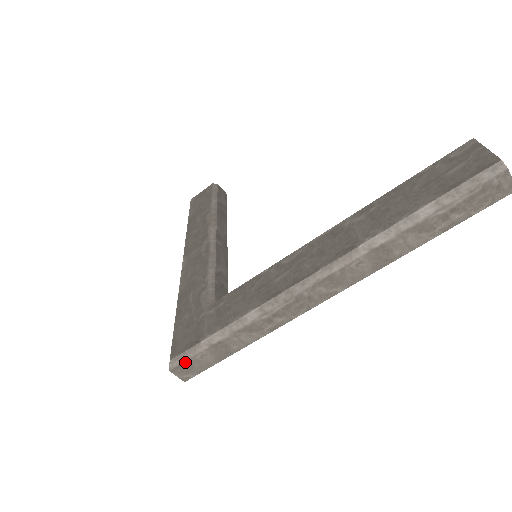
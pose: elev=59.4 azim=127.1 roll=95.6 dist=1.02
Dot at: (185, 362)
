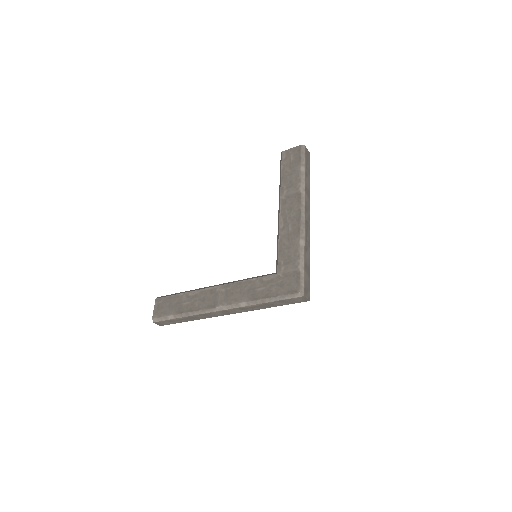
Dot at: (304, 286)
